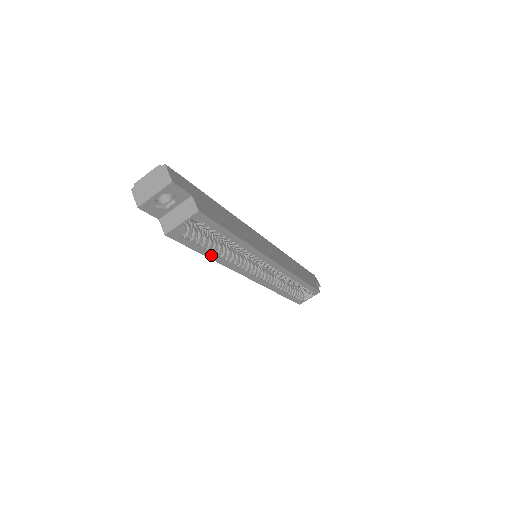
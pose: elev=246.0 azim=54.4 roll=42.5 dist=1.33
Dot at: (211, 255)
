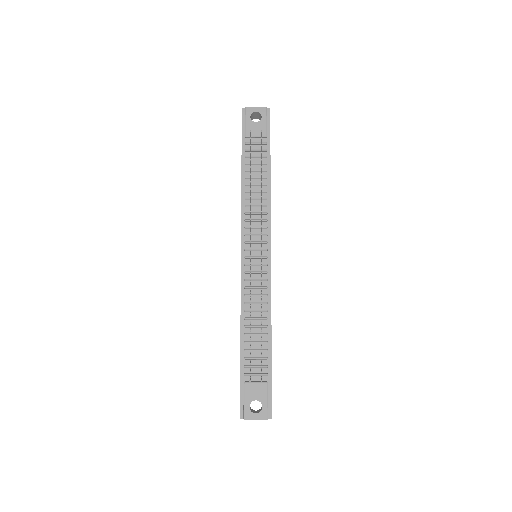
Dot at: occluded
